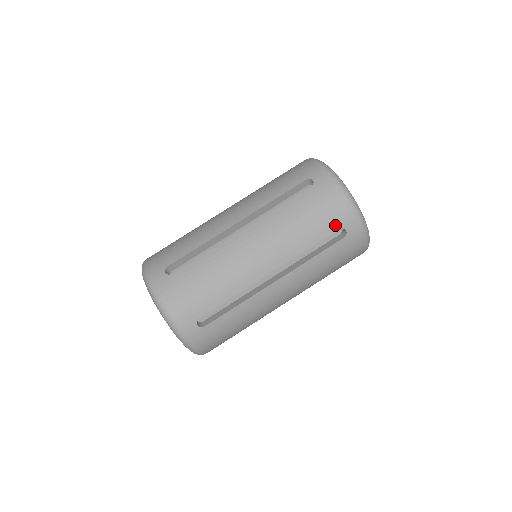
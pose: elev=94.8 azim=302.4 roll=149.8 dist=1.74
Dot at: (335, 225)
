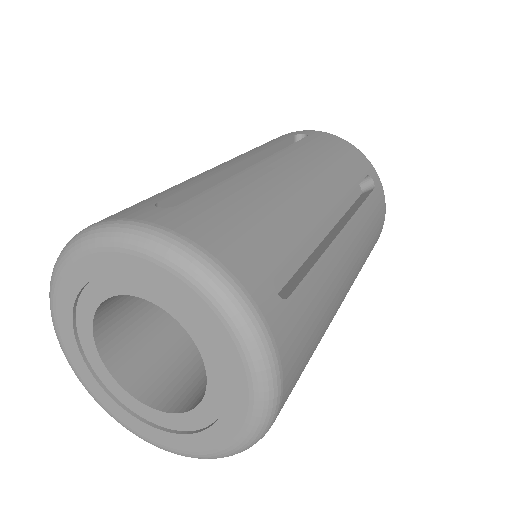
Dot at: (361, 169)
